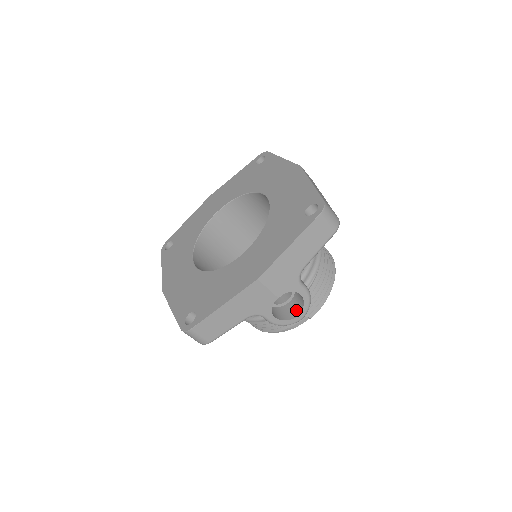
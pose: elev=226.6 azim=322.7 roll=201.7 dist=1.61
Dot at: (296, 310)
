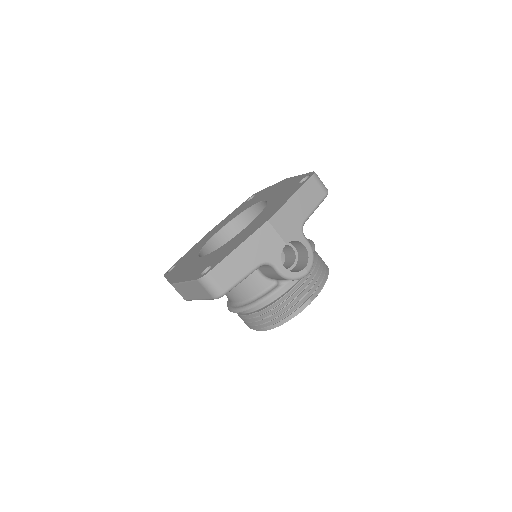
Dot at: (302, 267)
